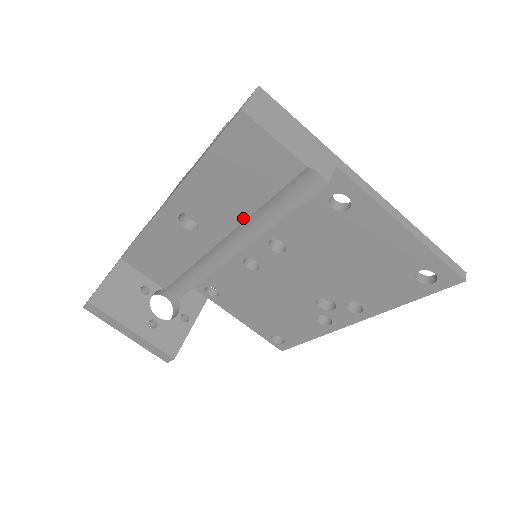
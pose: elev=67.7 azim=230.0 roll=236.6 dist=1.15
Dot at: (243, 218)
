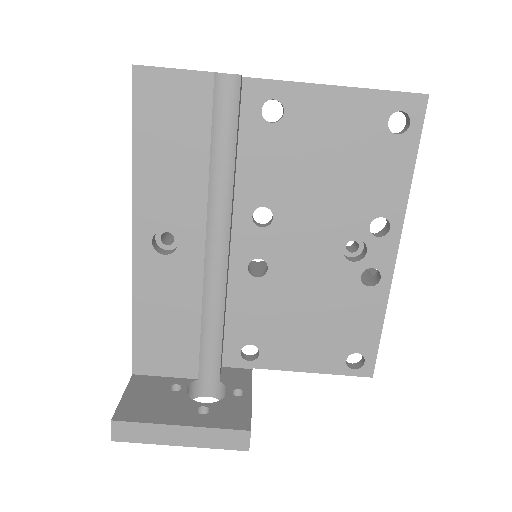
Dot at: (205, 186)
